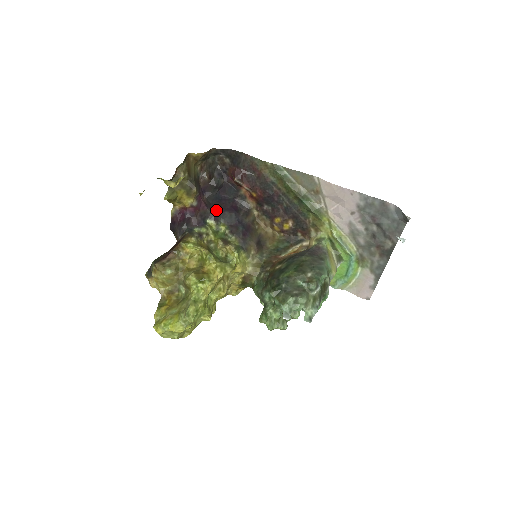
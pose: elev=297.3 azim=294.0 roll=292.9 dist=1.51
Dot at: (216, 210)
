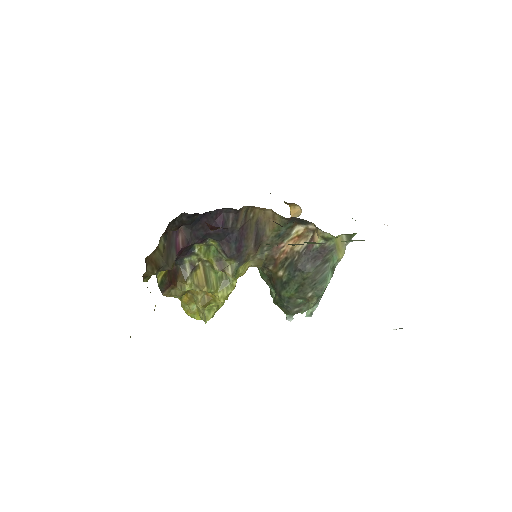
Dot at: (200, 236)
